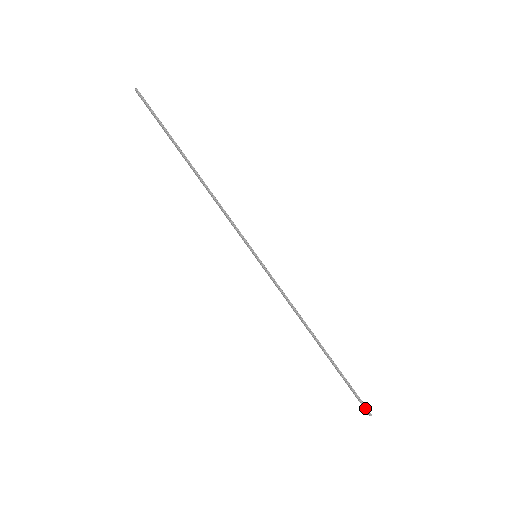
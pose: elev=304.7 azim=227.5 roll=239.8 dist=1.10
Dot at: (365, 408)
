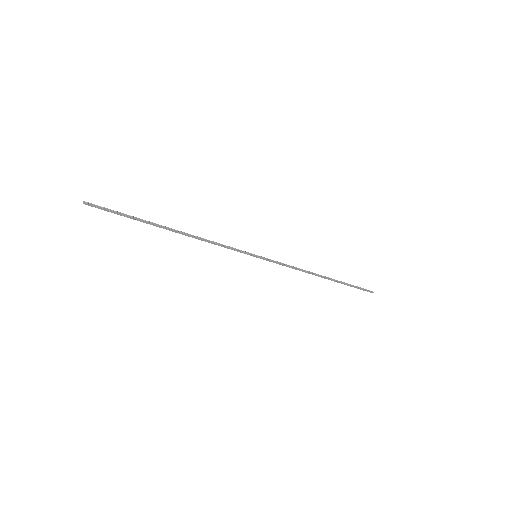
Dot at: (368, 291)
